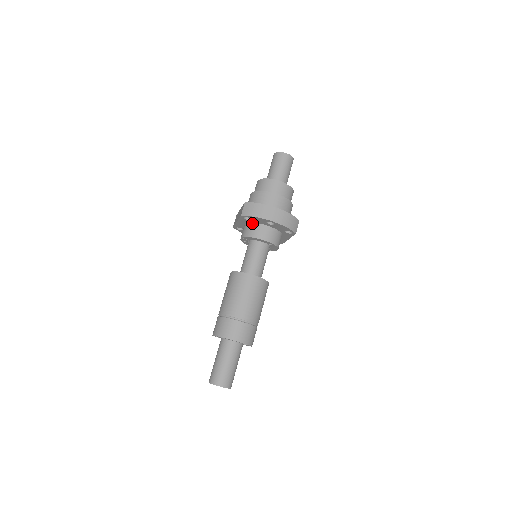
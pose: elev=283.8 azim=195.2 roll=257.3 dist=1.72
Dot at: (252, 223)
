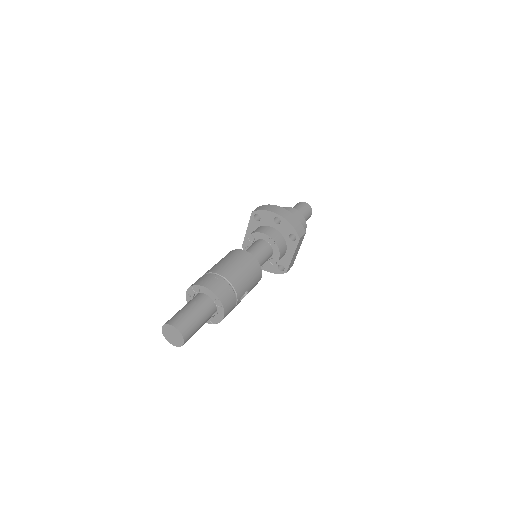
Dot at: (260, 226)
